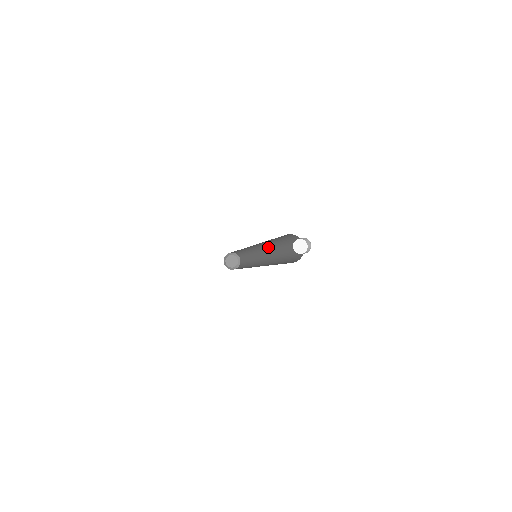
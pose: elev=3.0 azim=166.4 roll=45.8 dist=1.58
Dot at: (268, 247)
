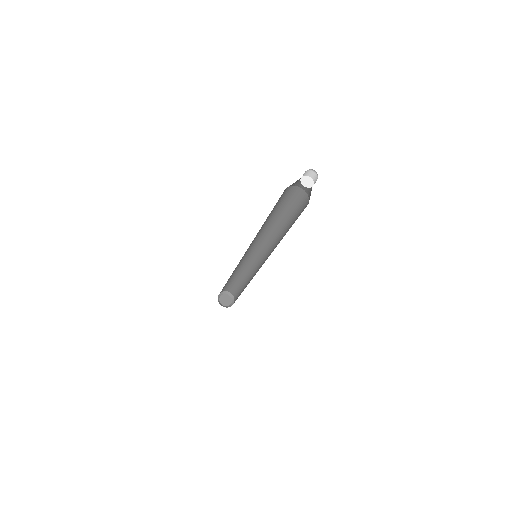
Dot at: (267, 241)
